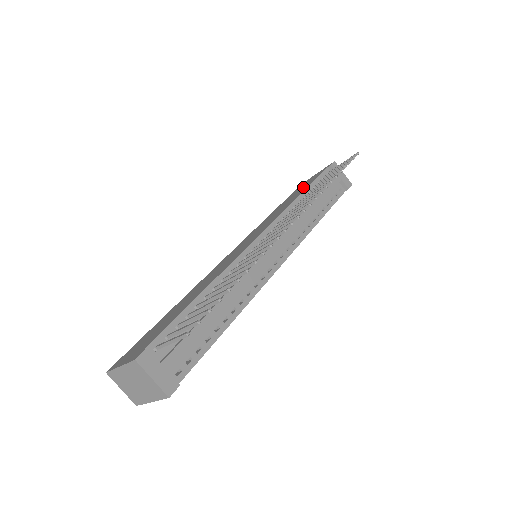
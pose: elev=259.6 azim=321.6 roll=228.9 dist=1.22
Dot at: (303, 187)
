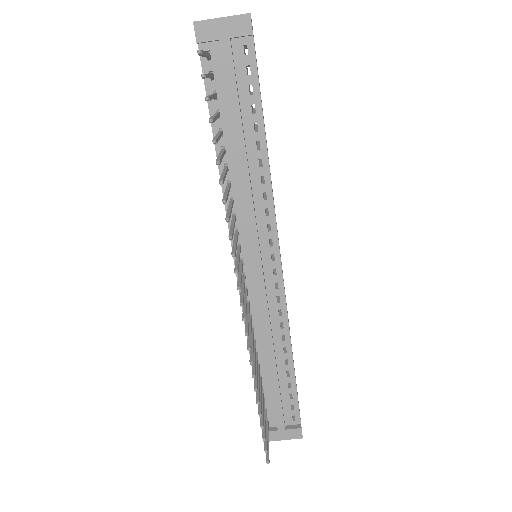
Dot at: occluded
